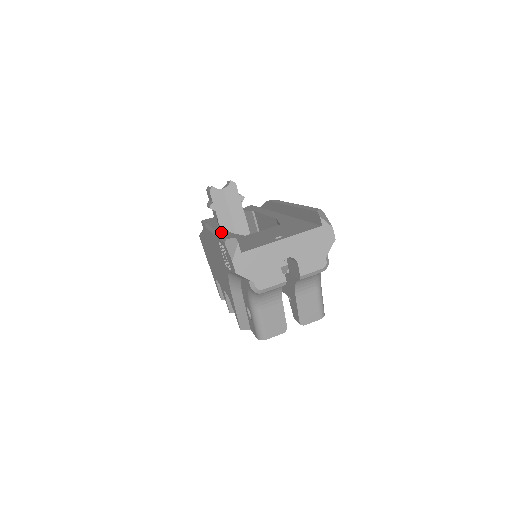
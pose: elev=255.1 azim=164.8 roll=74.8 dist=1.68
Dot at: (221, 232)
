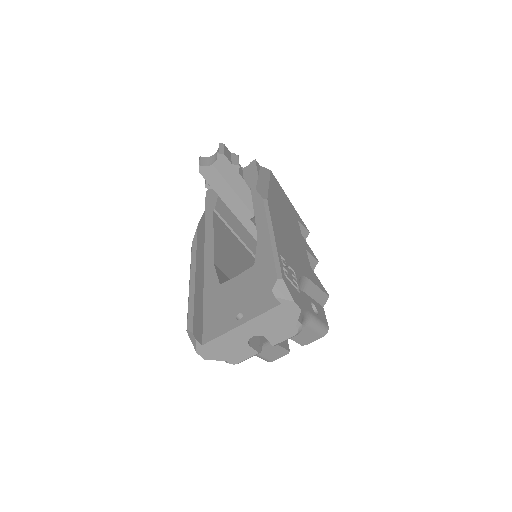
Dot at: (190, 297)
